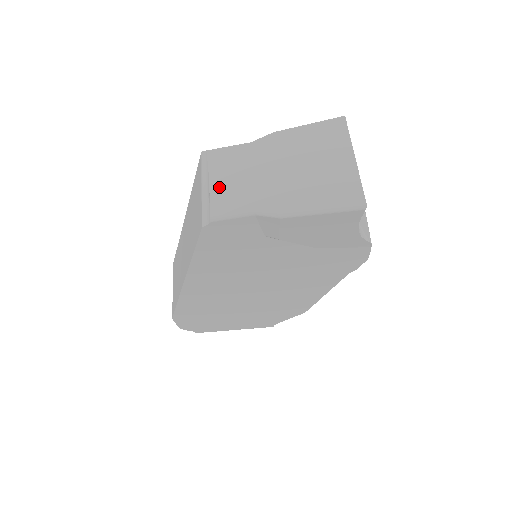
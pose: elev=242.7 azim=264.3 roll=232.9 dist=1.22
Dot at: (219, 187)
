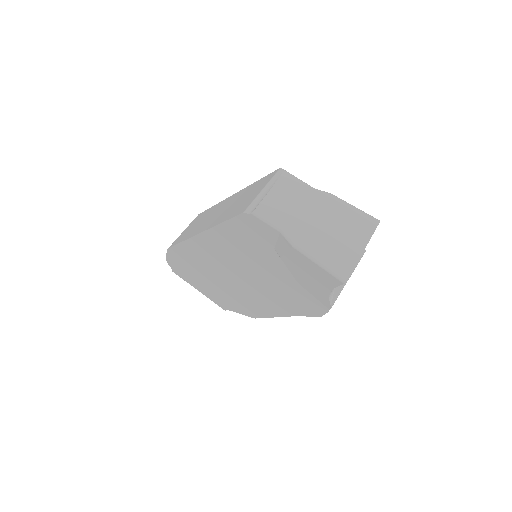
Dot at: (273, 198)
